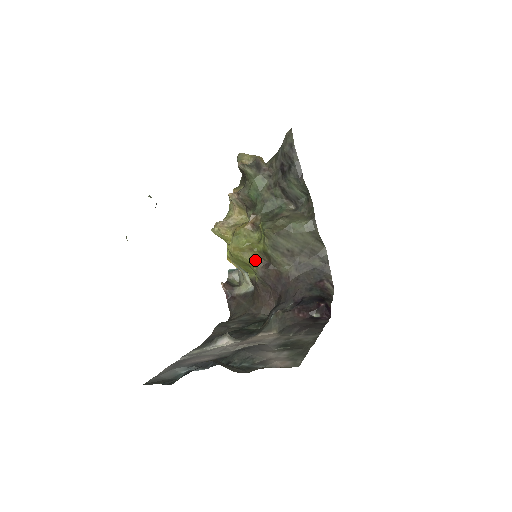
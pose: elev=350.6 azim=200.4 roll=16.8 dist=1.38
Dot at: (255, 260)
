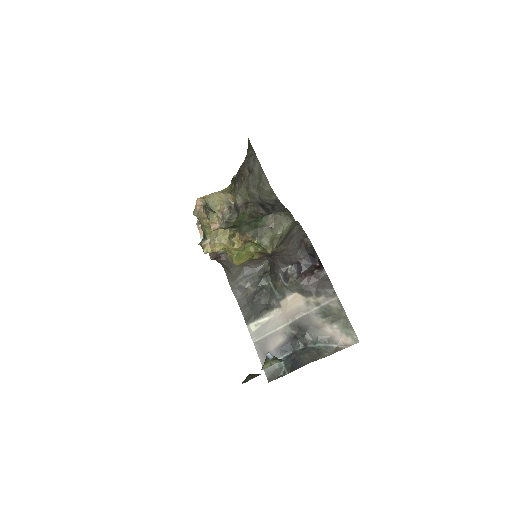
Dot at: (254, 257)
